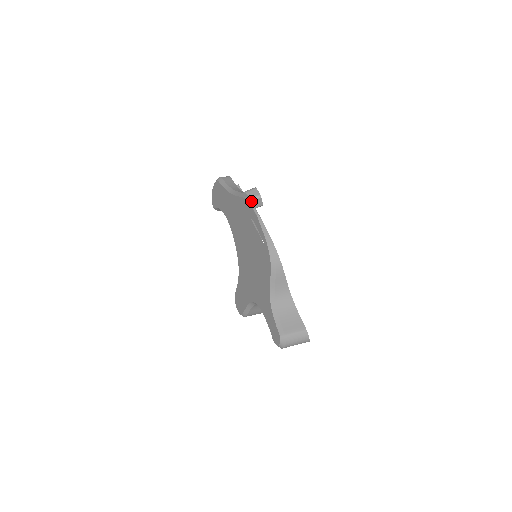
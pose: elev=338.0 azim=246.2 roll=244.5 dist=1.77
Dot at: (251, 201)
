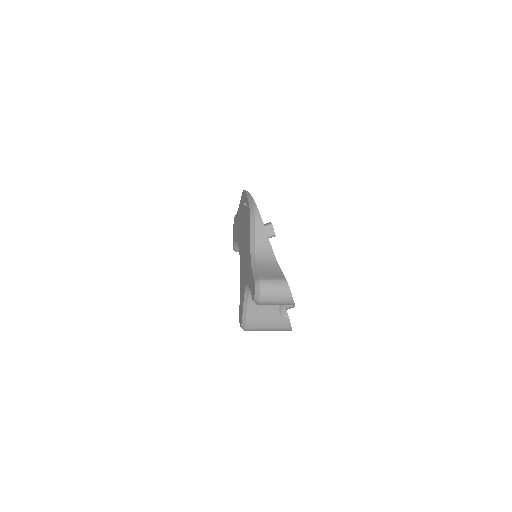
Dot at: occluded
